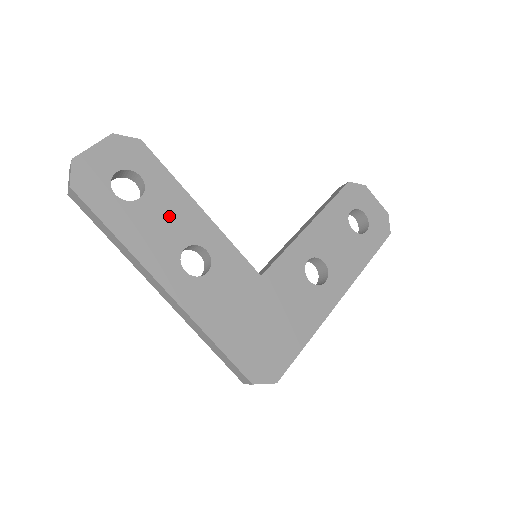
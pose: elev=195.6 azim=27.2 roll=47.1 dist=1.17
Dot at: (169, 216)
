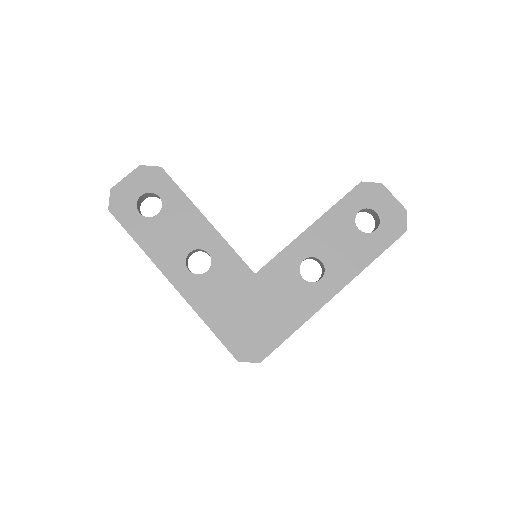
Dot at: (179, 227)
